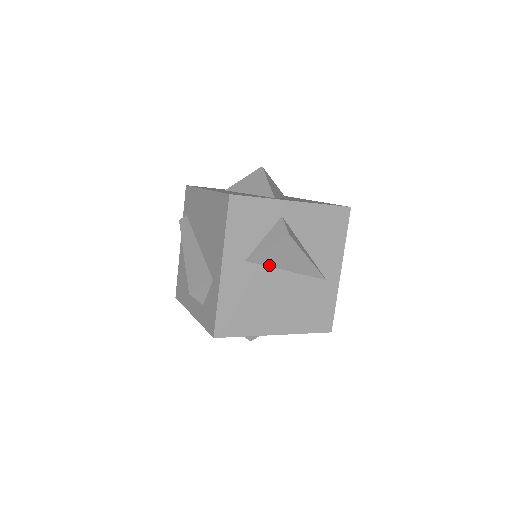
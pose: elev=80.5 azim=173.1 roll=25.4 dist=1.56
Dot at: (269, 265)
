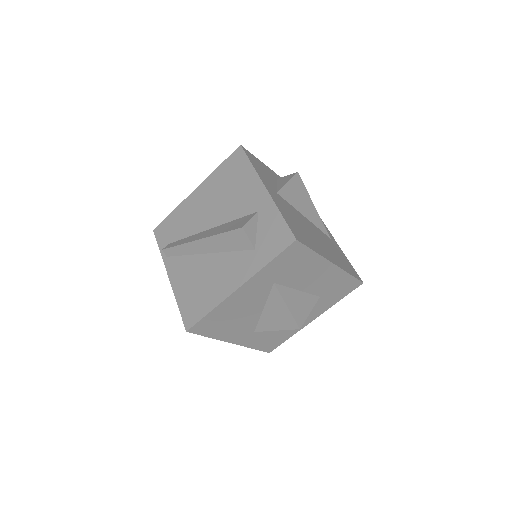
Dot at: (292, 205)
